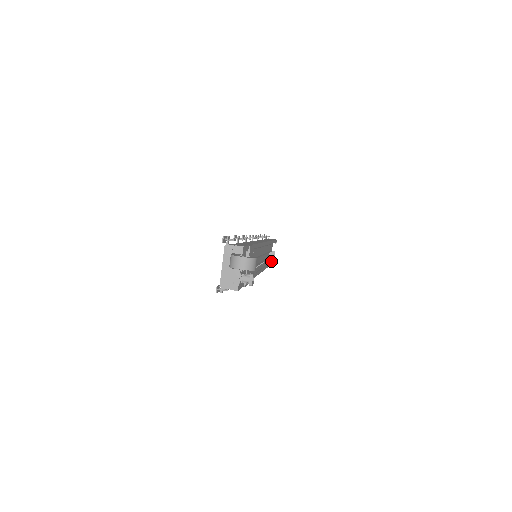
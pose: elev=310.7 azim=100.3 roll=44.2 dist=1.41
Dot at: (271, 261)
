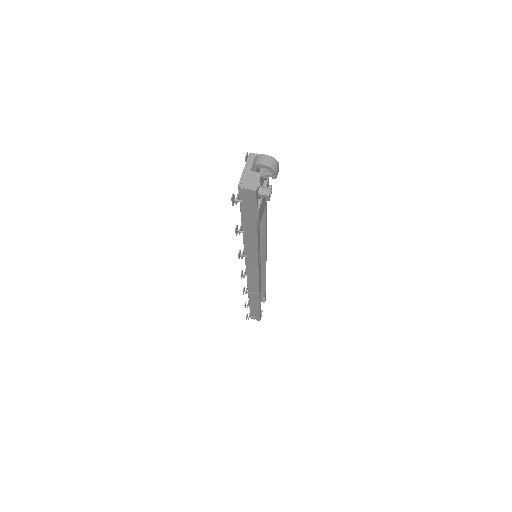
Dot at: (257, 319)
